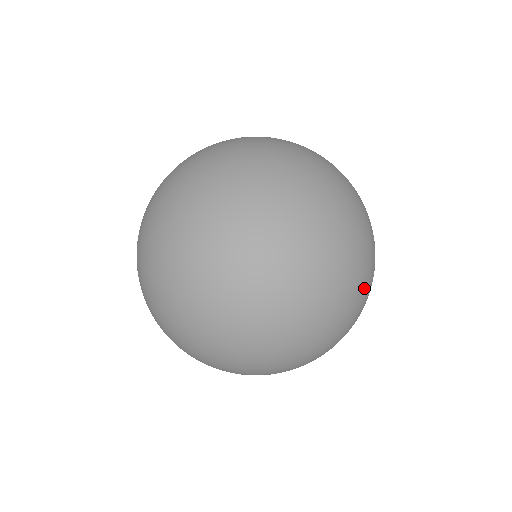
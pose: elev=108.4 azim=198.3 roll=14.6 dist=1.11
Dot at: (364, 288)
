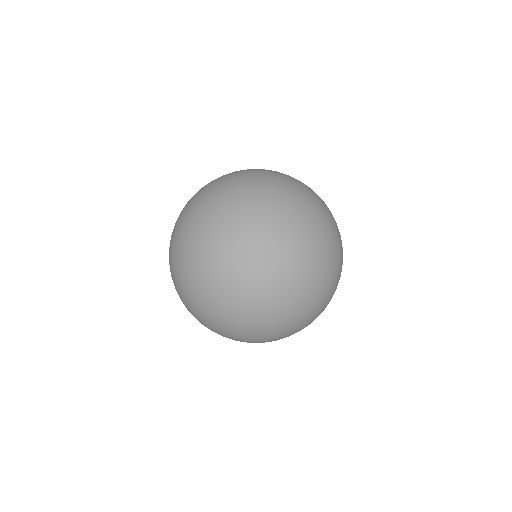
Dot at: (328, 266)
